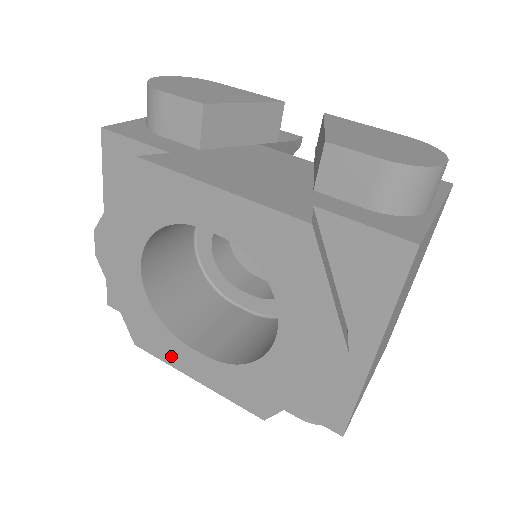
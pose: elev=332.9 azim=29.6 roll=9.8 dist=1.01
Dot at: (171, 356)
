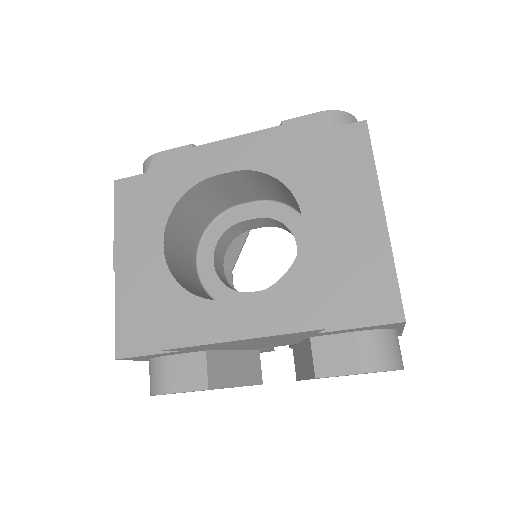
Dot at: (207, 330)
